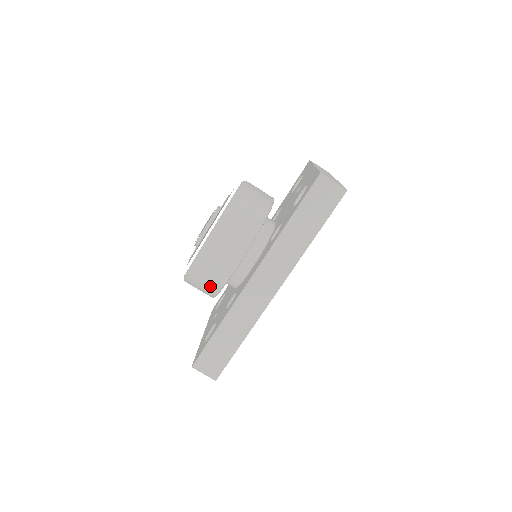
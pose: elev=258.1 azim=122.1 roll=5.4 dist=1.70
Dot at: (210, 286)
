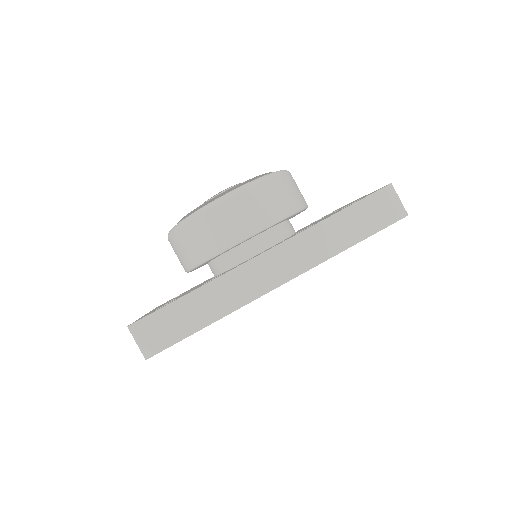
Dot at: (203, 246)
